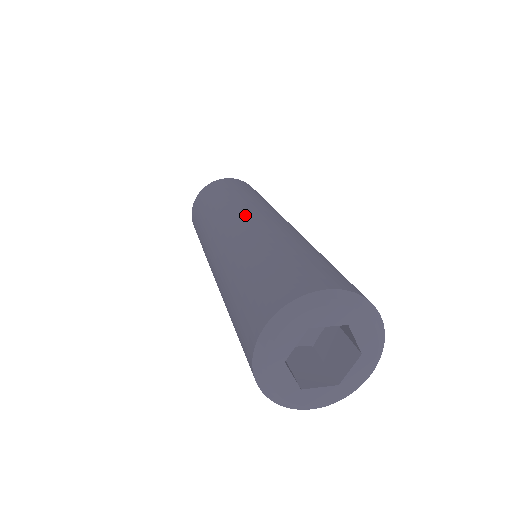
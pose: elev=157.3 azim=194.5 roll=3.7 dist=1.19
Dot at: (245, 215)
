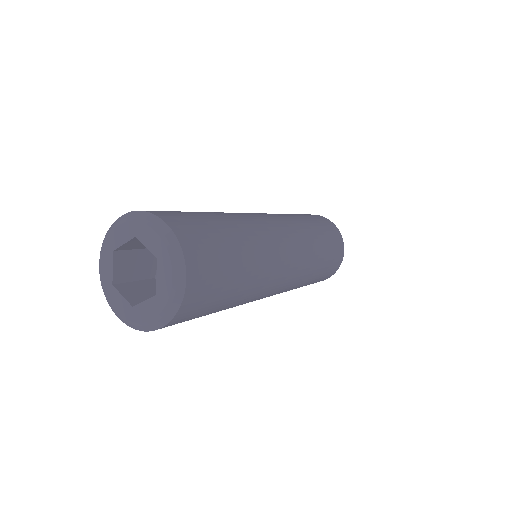
Dot at: (264, 214)
